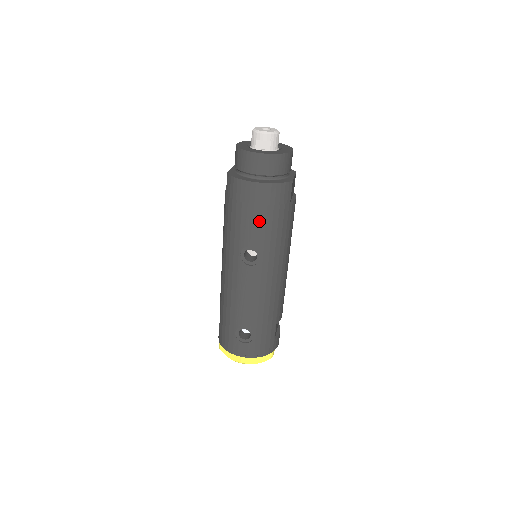
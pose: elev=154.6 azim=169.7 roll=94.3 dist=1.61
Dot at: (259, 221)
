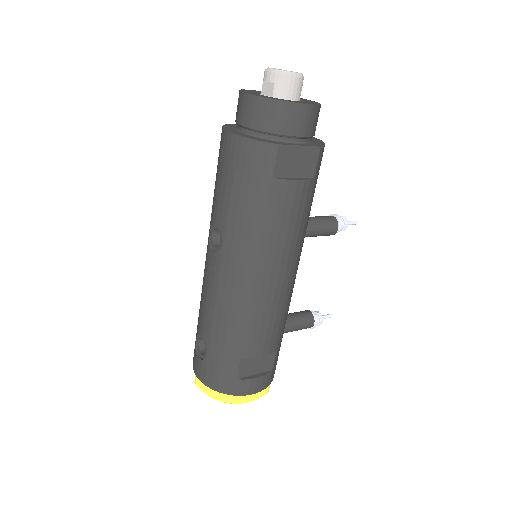
Dot at: (225, 190)
